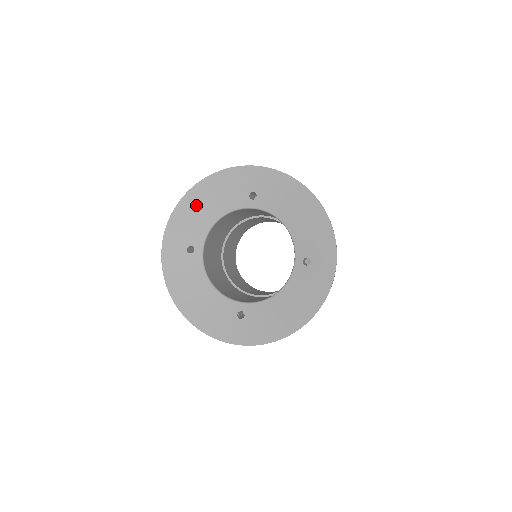
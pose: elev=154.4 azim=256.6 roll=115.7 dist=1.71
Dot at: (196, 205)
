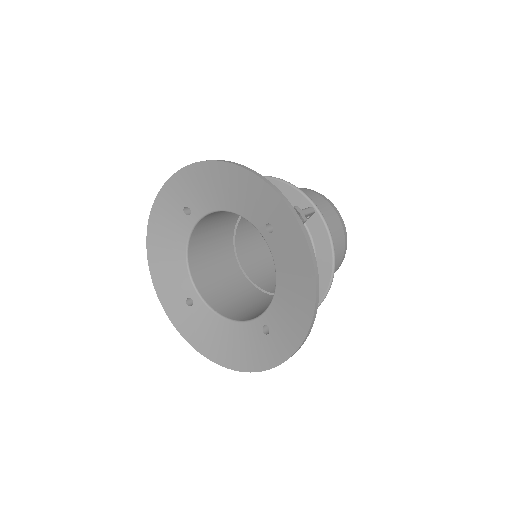
Dot at: (215, 180)
